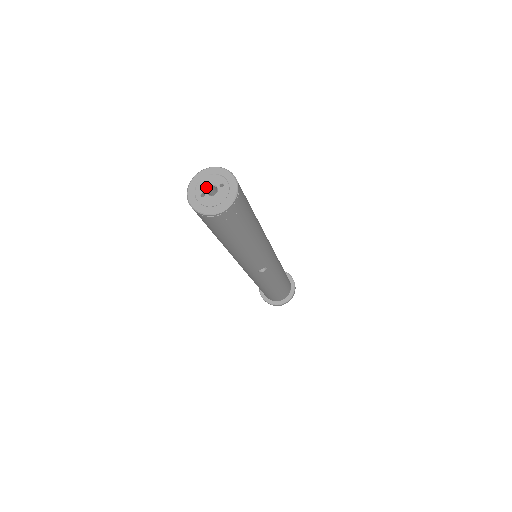
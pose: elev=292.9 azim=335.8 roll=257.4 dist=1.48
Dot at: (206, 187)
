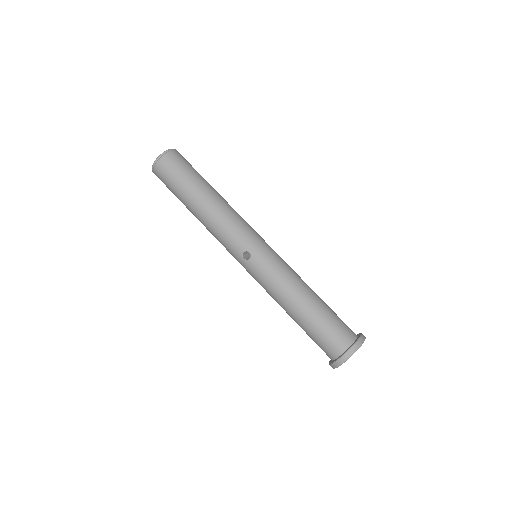
Dot at: occluded
